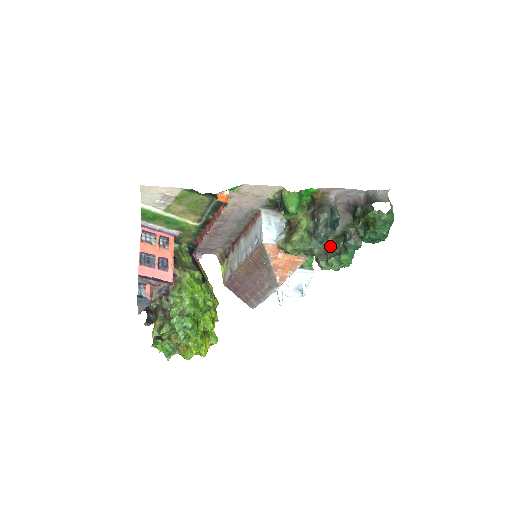
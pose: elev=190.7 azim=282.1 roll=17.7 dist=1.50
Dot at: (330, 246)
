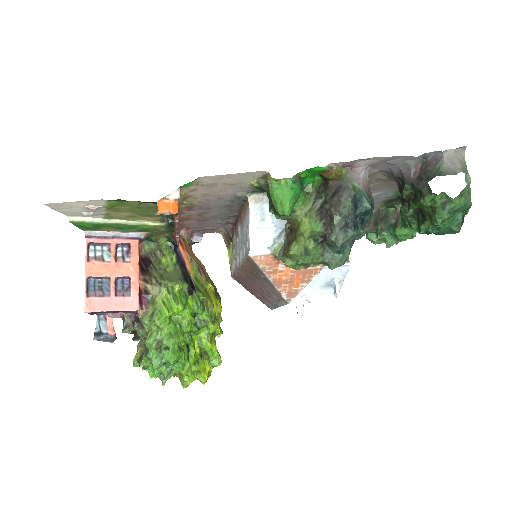
Dot at: (382, 211)
